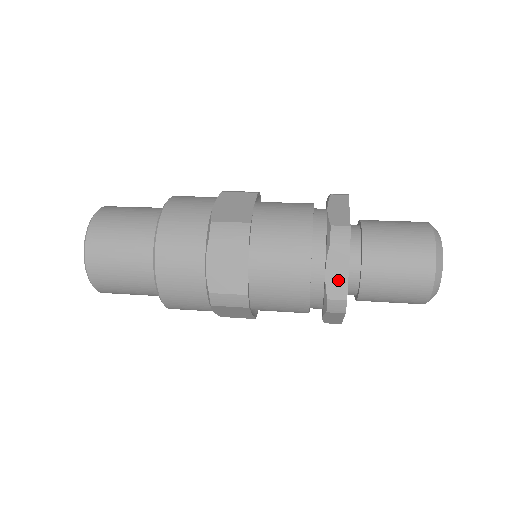
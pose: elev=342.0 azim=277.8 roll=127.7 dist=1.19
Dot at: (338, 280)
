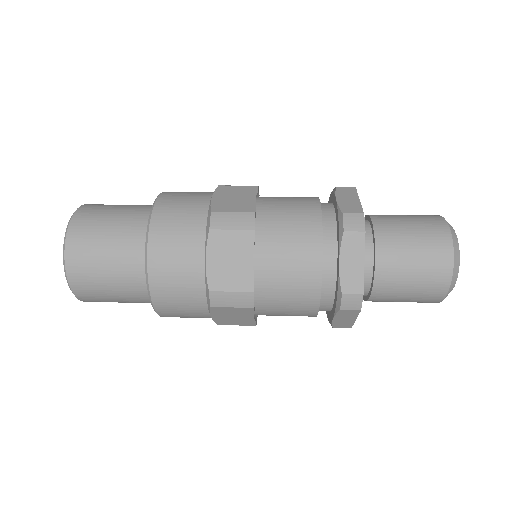
Dot at: (345, 322)
